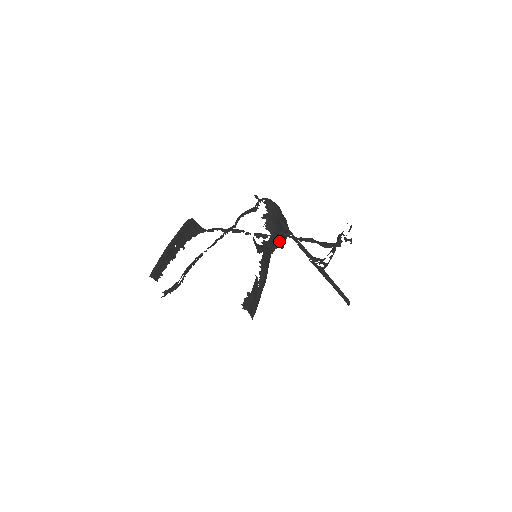
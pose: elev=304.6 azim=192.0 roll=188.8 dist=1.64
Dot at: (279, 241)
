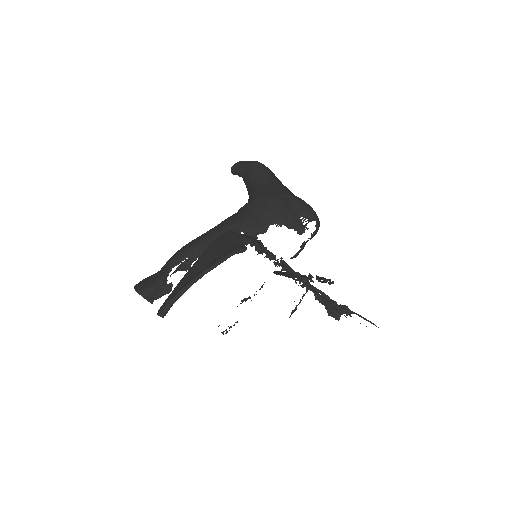
Dot at: (302, 296)
